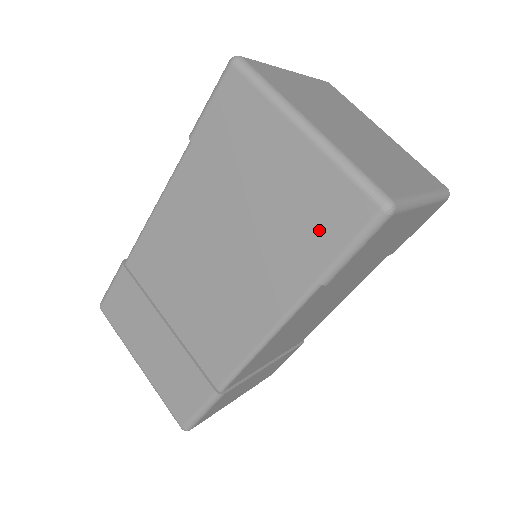
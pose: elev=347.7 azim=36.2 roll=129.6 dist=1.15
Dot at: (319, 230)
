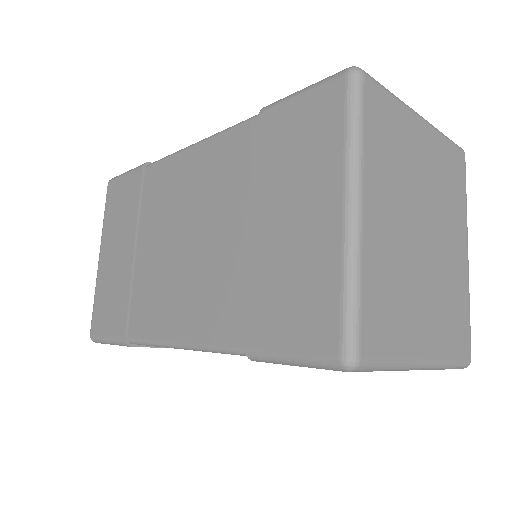
Dot at: (282, 313)
